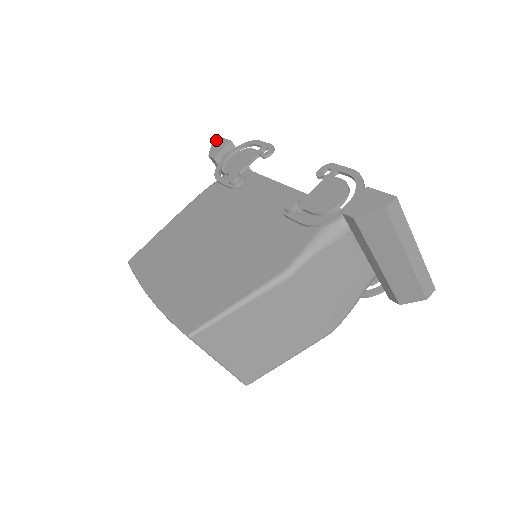
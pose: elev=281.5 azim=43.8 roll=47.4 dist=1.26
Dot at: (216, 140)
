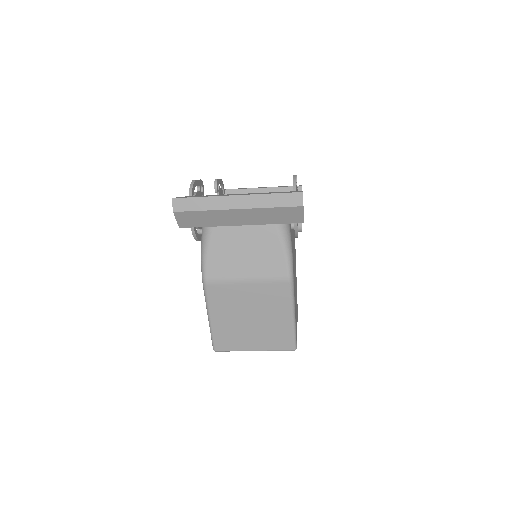
Dot at: occluded
